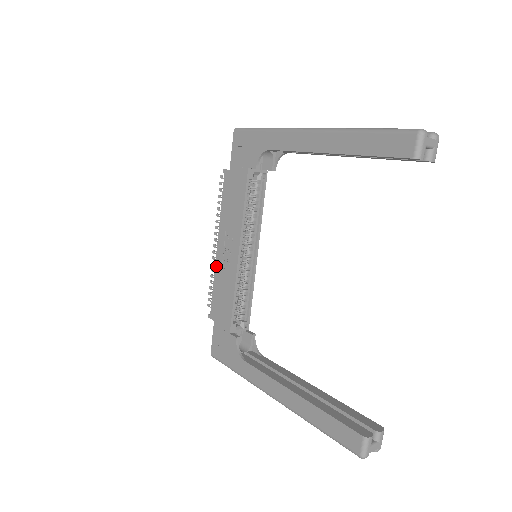
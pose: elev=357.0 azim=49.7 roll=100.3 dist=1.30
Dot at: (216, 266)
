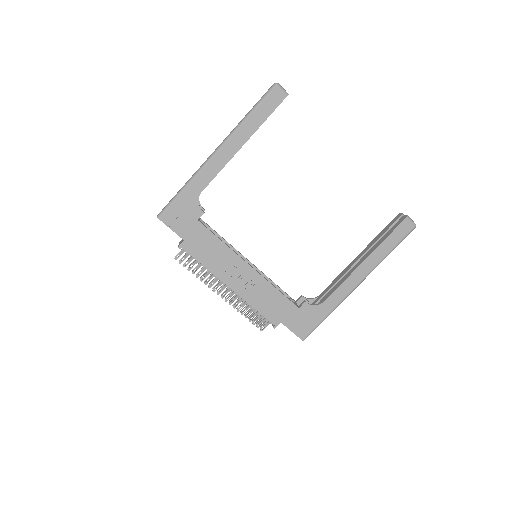
Dot at: (243, 297)
